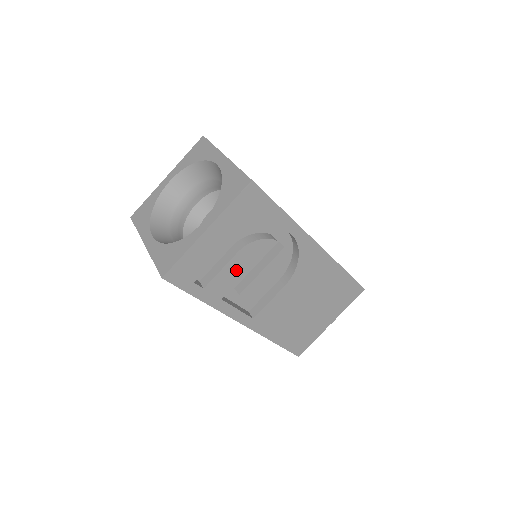
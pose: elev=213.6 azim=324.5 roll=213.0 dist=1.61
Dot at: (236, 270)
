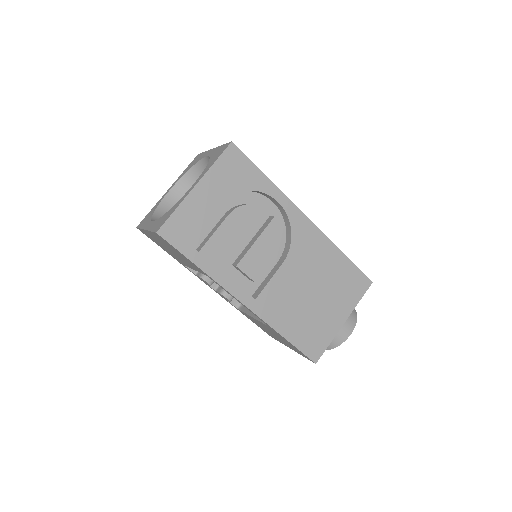
Dot at: (229, 236)
